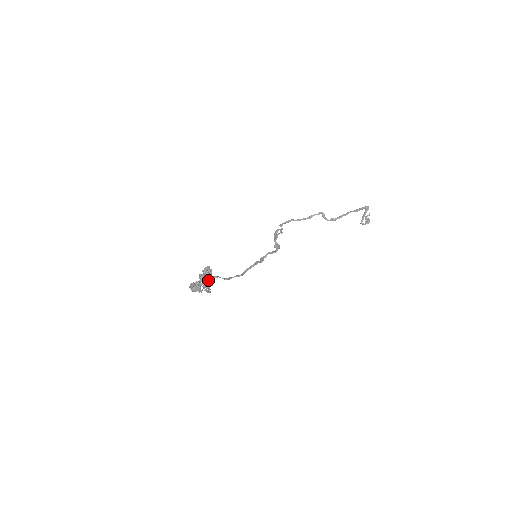
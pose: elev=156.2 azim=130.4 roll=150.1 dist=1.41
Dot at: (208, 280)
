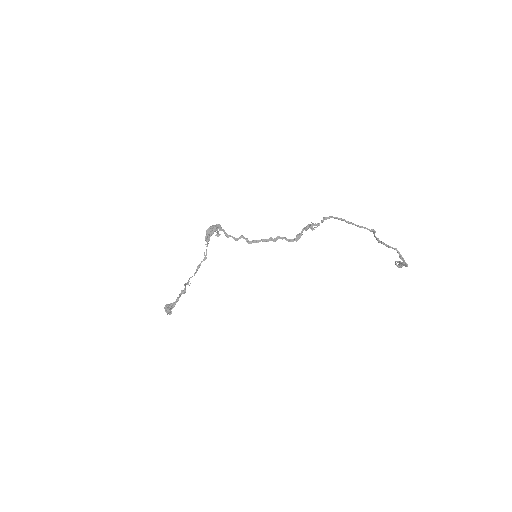
Dot at: (167, 313)
